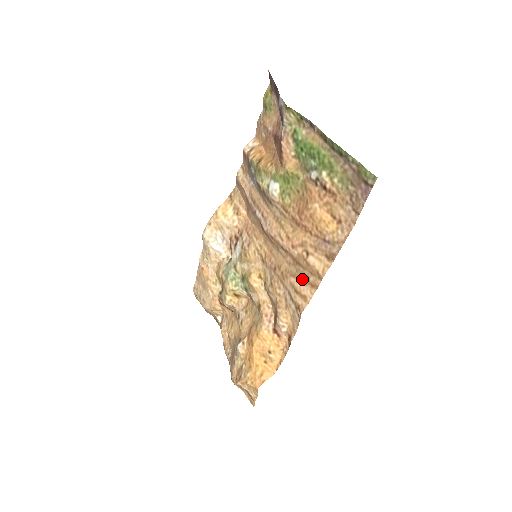
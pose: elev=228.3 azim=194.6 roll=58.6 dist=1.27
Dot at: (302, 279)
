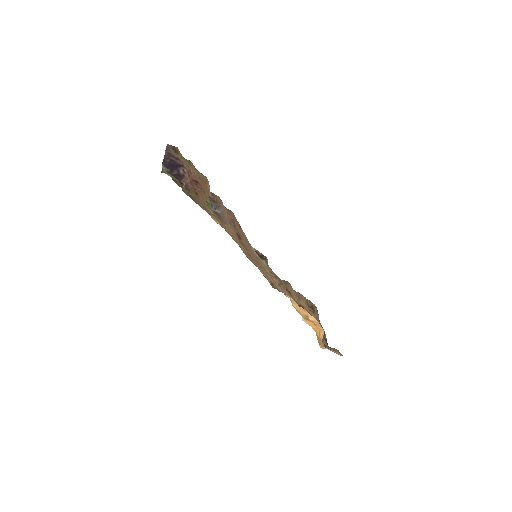
Dot at: occluded
